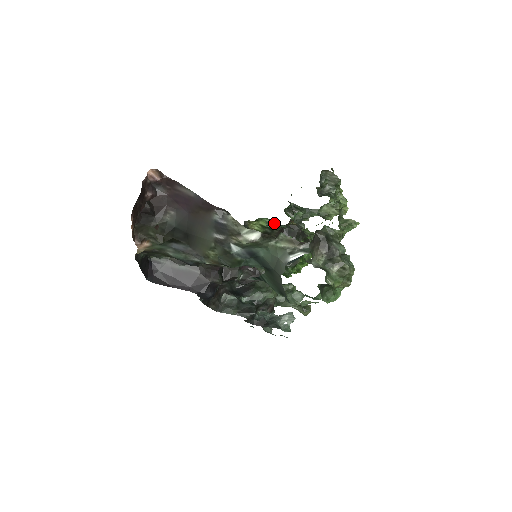
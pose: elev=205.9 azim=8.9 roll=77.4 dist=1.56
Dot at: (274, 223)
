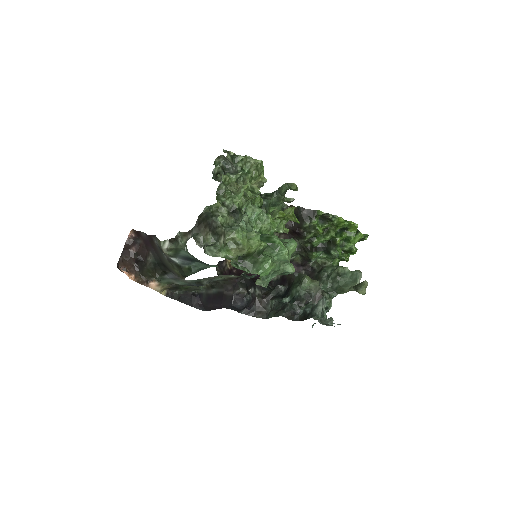
Dot at: occluded
